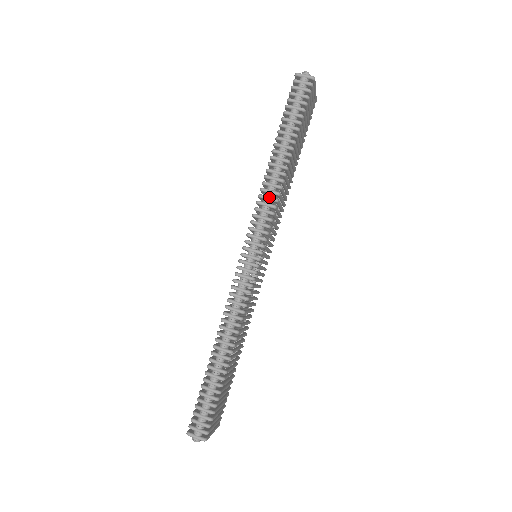
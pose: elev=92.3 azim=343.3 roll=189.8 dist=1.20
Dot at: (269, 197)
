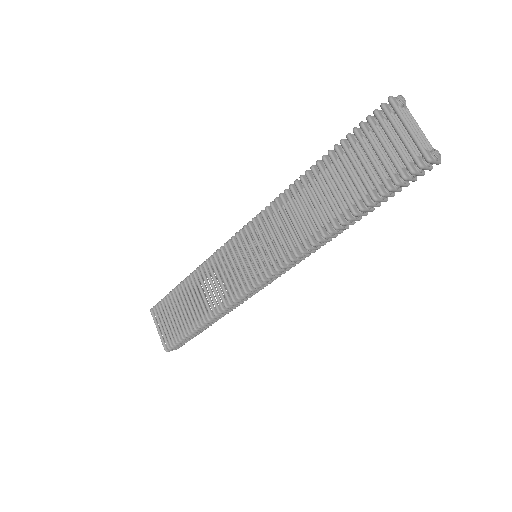
Dot at: occluded
